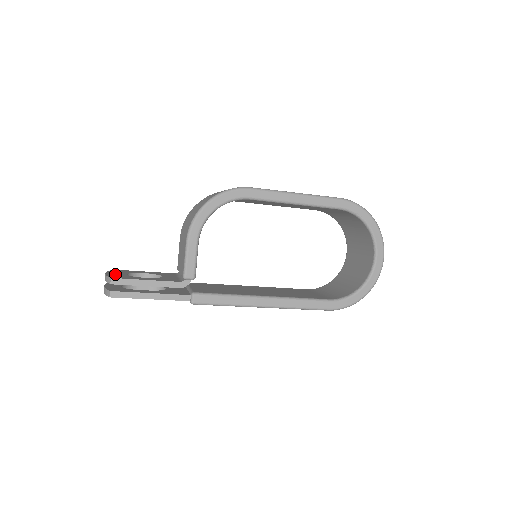
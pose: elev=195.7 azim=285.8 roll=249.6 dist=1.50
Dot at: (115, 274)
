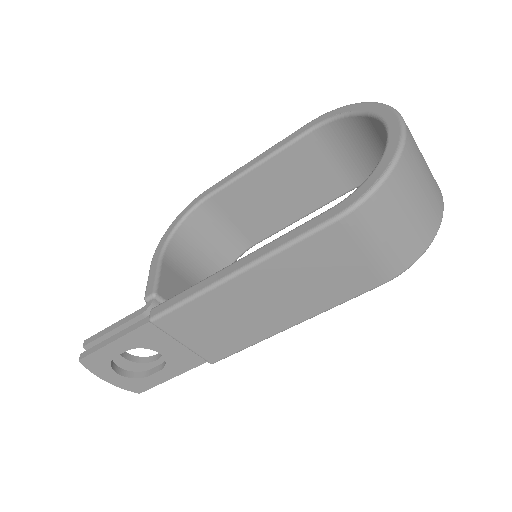
Dot at: occluded
